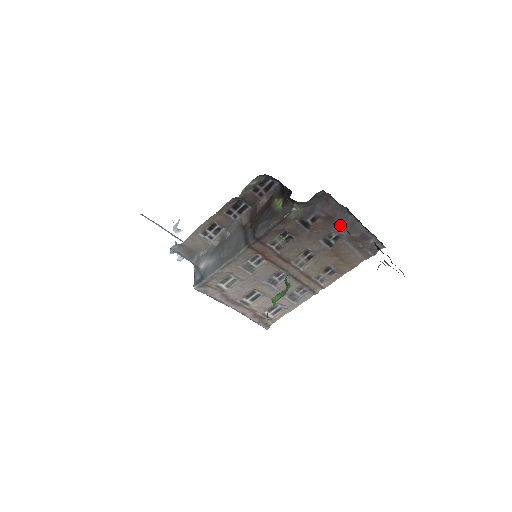
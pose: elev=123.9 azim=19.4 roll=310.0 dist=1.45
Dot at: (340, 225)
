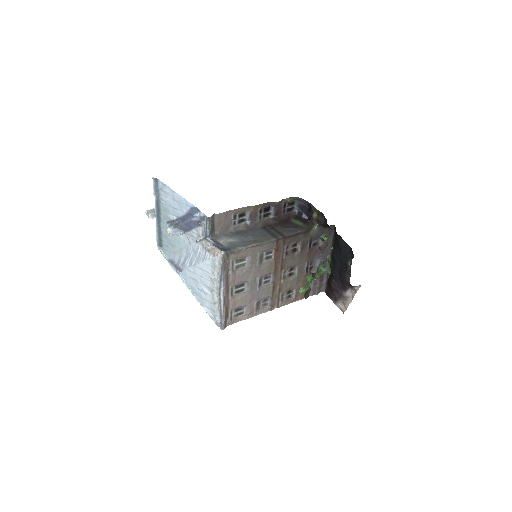
Dot at: (321, 258)
